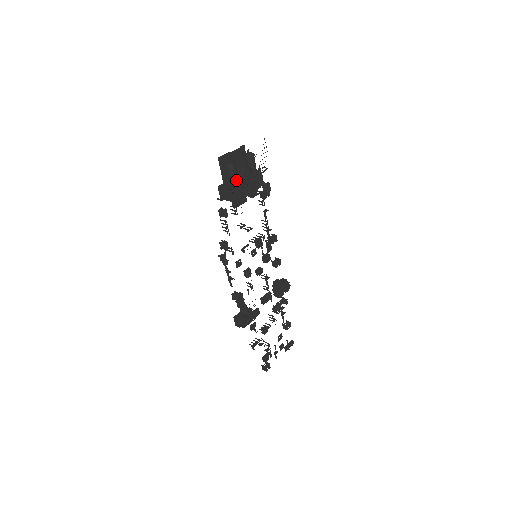
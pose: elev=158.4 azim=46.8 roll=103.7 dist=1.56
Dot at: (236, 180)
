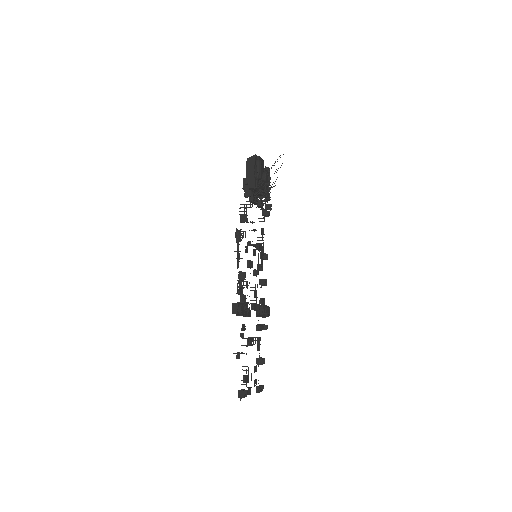
Dot at: (261, 173)
